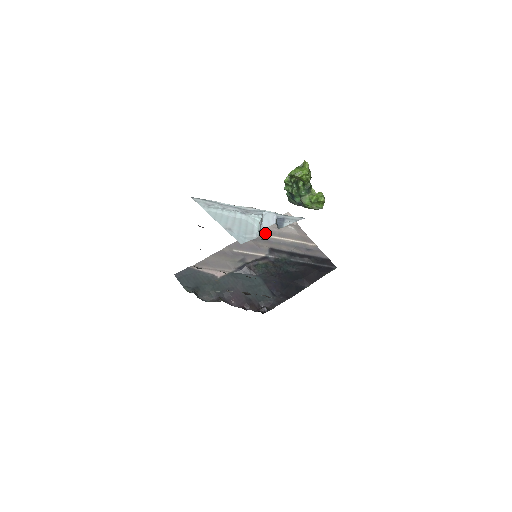
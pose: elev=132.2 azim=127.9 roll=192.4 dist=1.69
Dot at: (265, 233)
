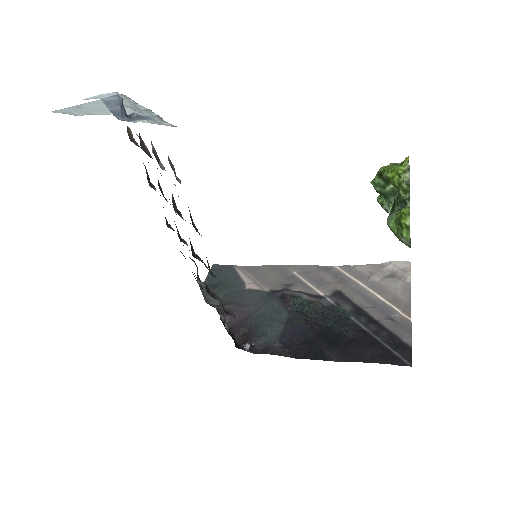
Dot at: (352, 273)
